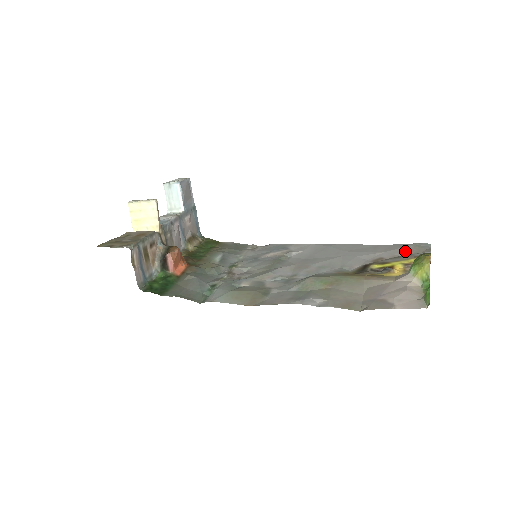
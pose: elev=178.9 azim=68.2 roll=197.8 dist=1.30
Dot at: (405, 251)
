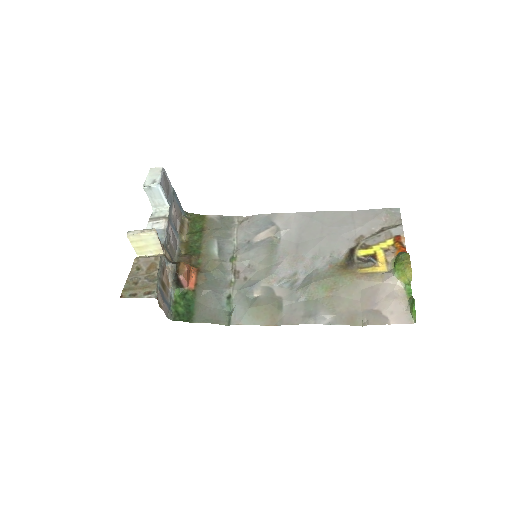
Dot at: (380, 223)
